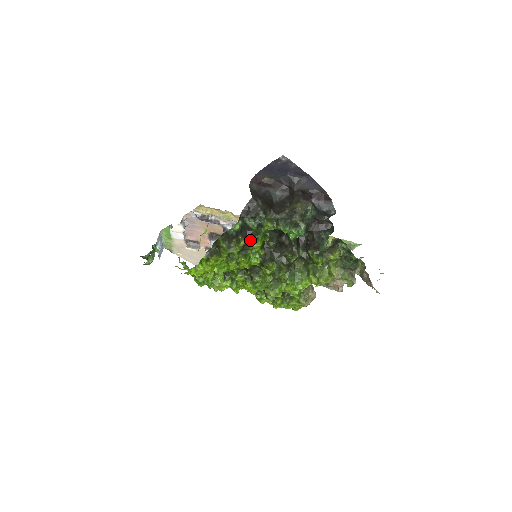
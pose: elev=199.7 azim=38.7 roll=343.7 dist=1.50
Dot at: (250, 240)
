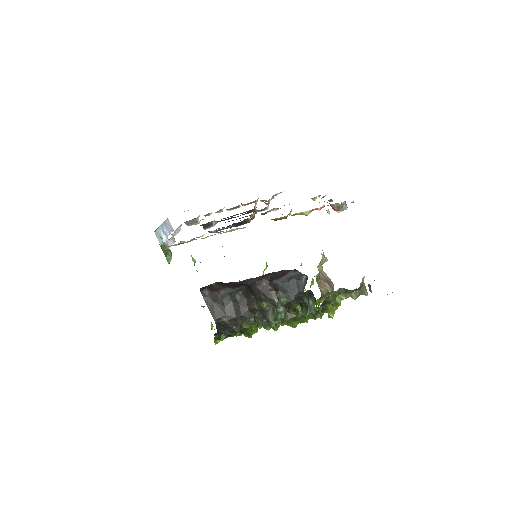
Dot at: (242, 330)
